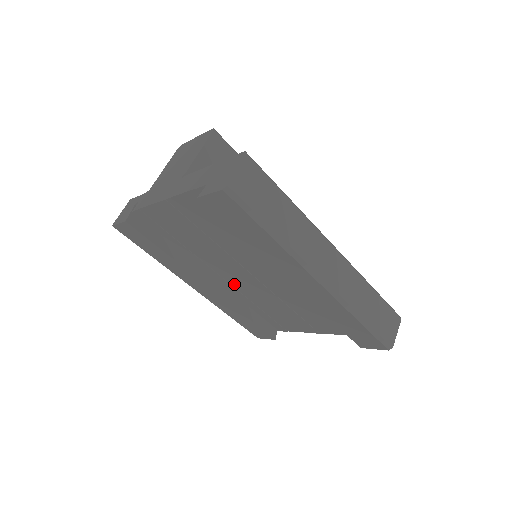
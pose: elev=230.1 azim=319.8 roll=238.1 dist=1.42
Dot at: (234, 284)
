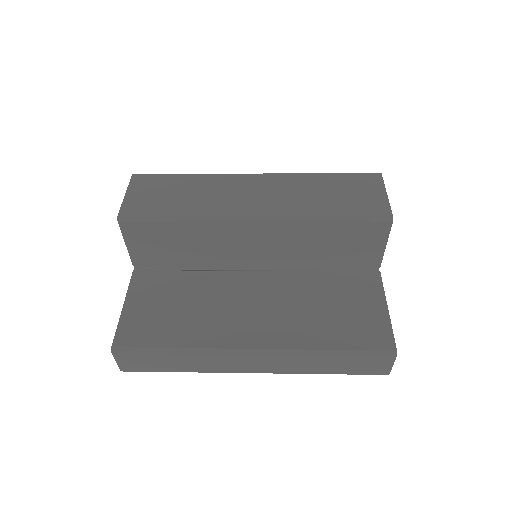
Dot at: occluded
